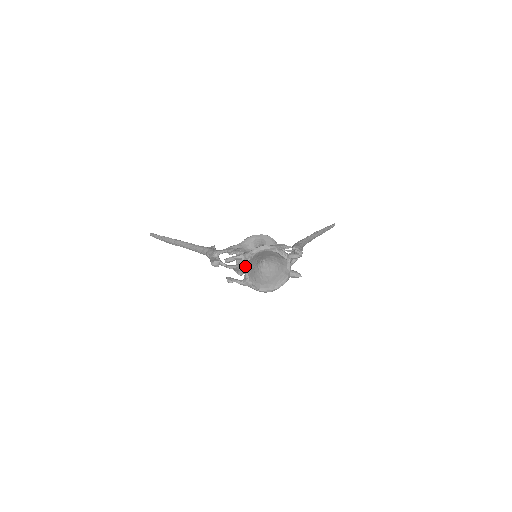
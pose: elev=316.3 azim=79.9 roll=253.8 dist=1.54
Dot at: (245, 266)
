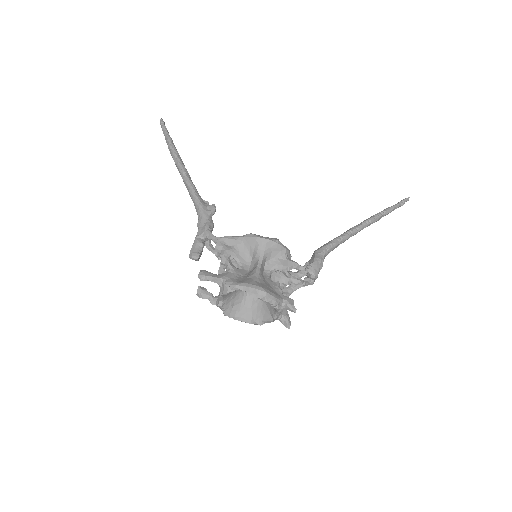
Dot at: (220, 296)
